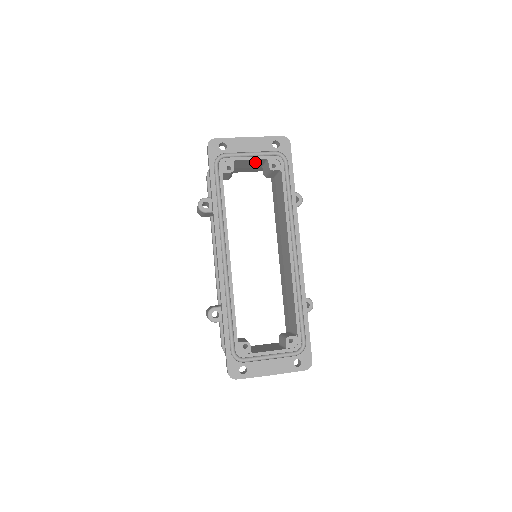
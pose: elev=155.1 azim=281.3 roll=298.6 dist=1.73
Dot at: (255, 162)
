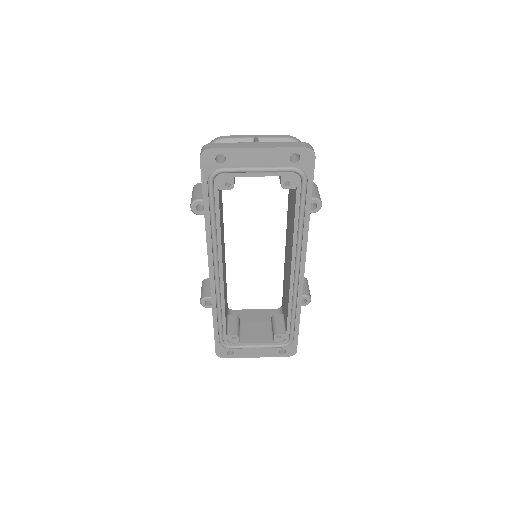
Dot at: occluded
